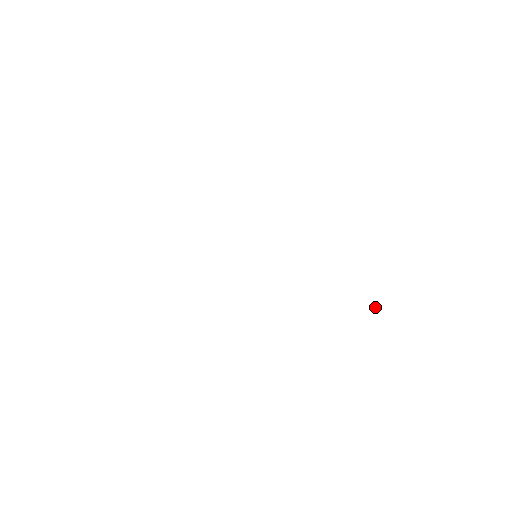
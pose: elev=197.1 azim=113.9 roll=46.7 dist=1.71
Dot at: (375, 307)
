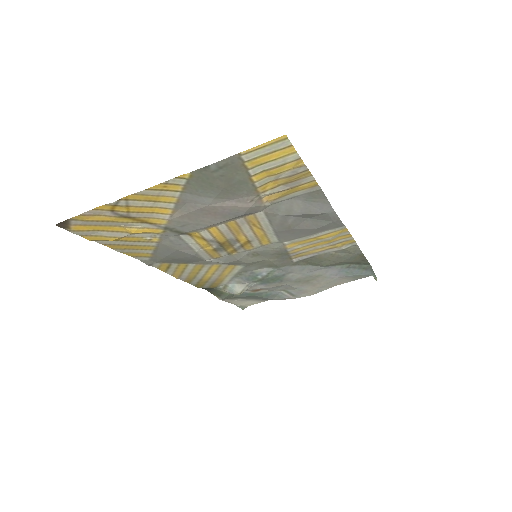
Dot at: (376, 280)
